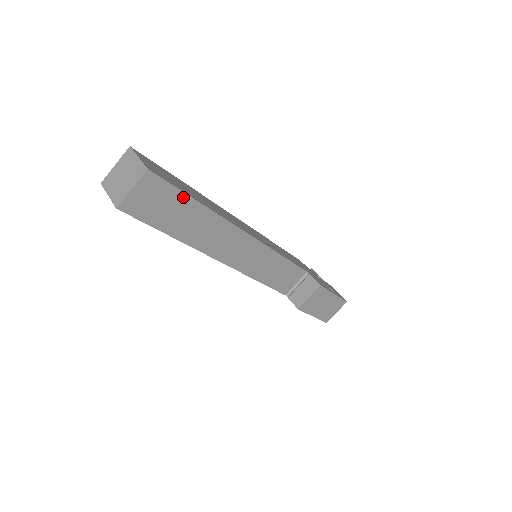
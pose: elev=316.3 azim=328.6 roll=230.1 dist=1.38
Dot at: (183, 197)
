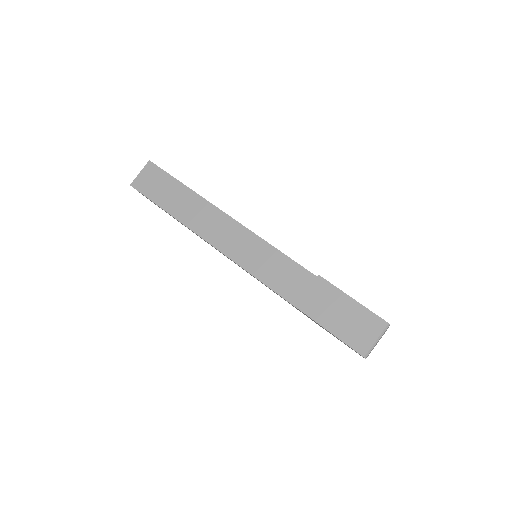
Dot at: (172, 180)
